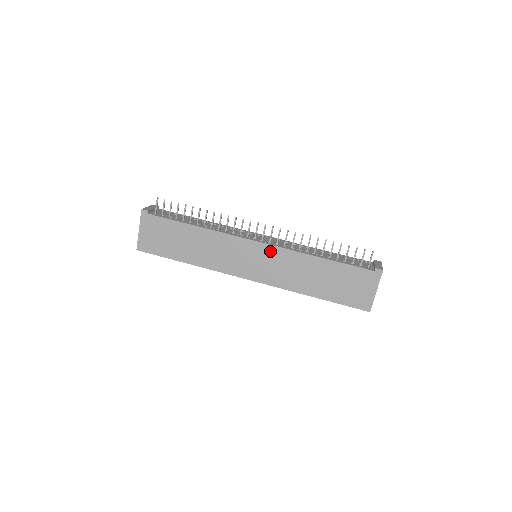
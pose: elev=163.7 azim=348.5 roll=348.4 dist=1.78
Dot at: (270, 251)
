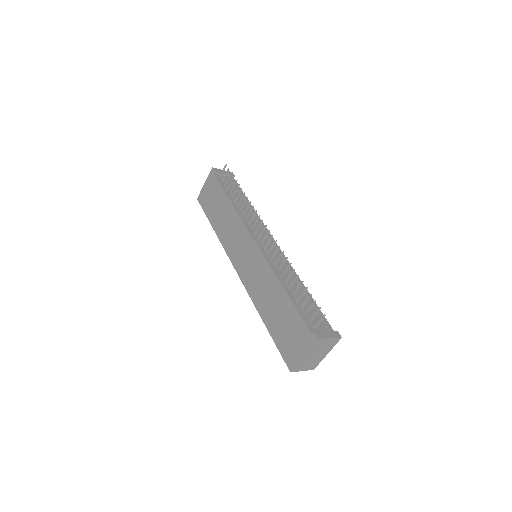
Dot at: (257, 255)
